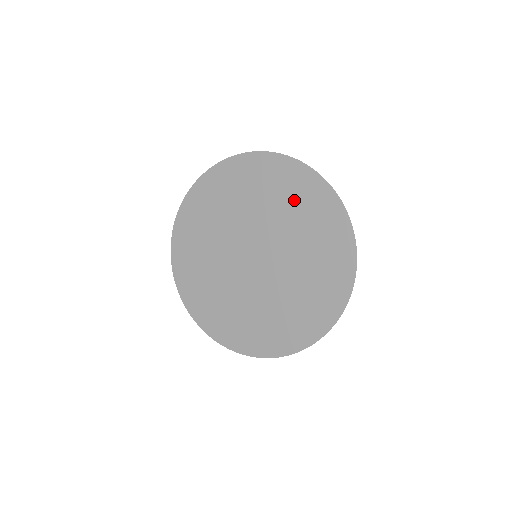
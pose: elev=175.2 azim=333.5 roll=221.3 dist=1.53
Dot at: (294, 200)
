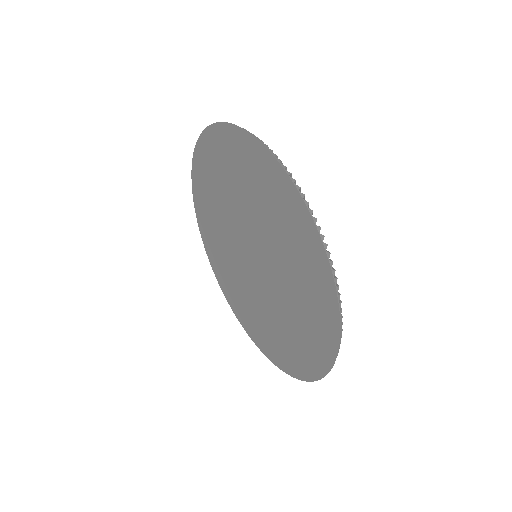
Dot at: (306, 313)
